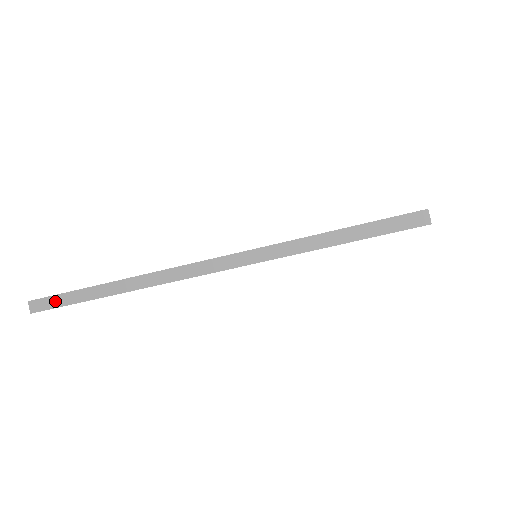
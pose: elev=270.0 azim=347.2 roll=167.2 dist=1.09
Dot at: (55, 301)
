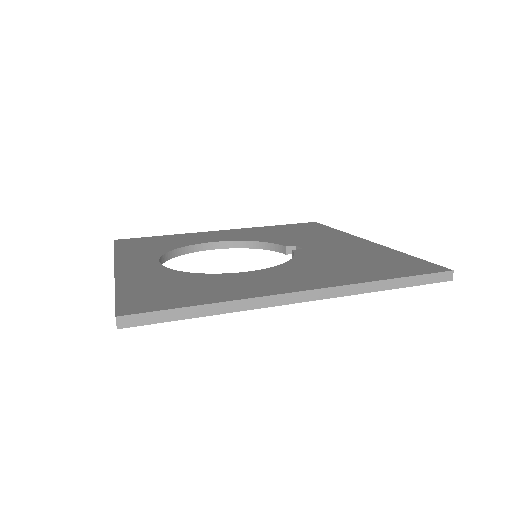
Dot at: occluded
